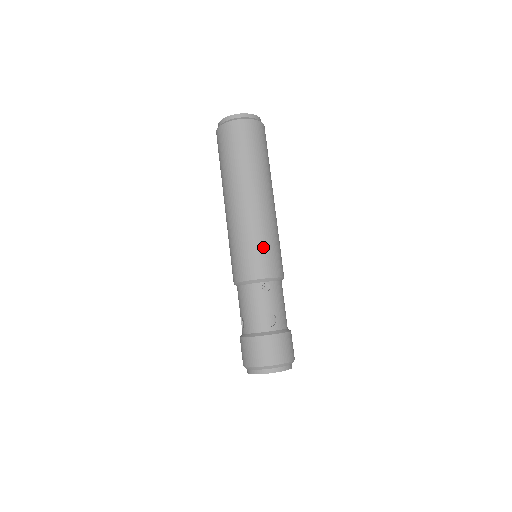
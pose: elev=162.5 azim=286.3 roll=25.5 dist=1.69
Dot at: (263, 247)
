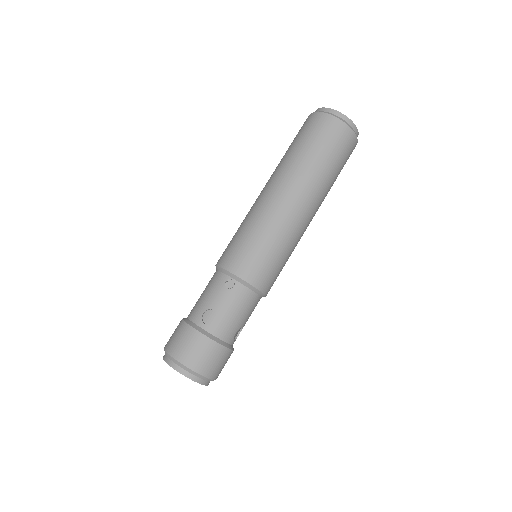
Dot at: (255, 244)
